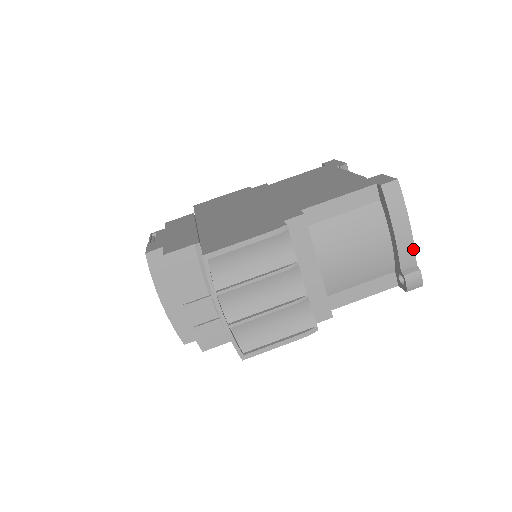
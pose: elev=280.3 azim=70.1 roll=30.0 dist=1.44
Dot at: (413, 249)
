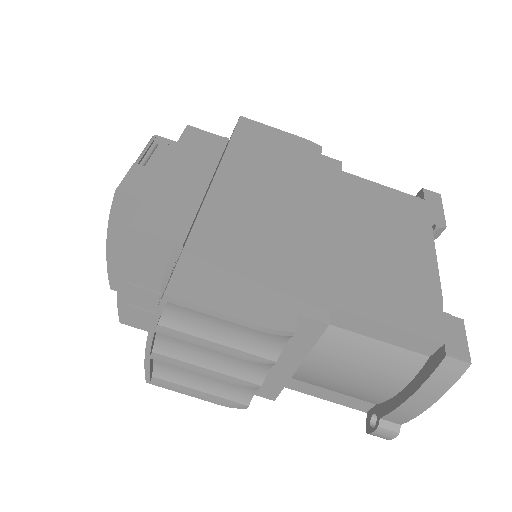
Dot at: (412, 417)
